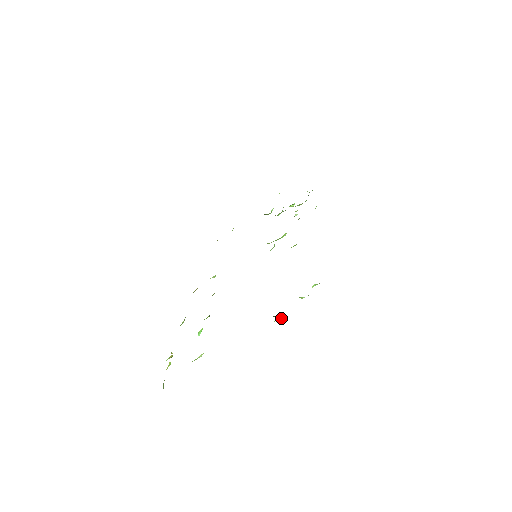
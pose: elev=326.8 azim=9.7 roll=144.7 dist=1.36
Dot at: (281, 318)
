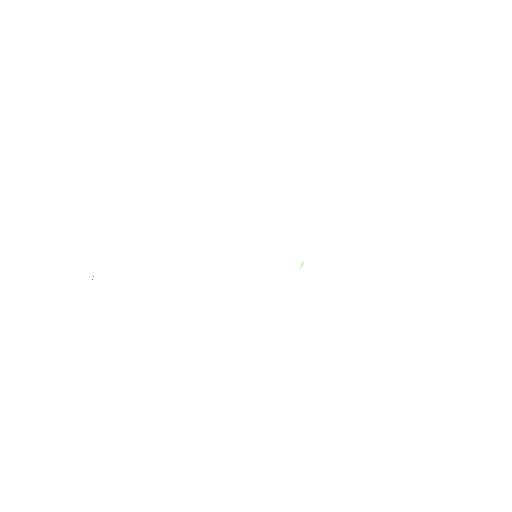
Dot at: occluded
